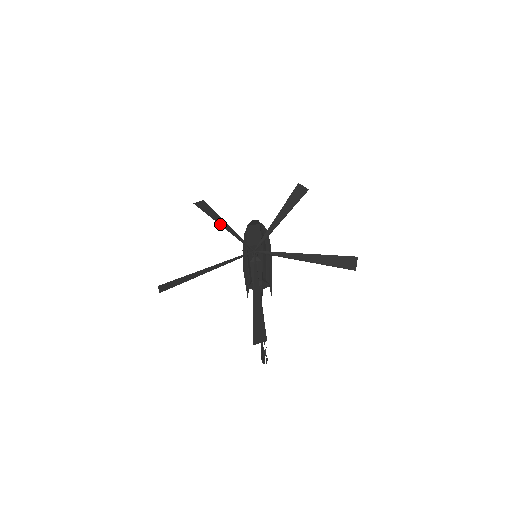
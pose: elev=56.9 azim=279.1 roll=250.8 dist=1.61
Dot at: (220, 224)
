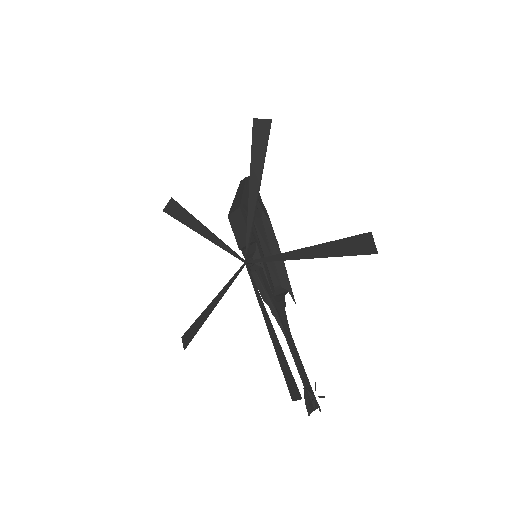
Dot at: (198, 233)
